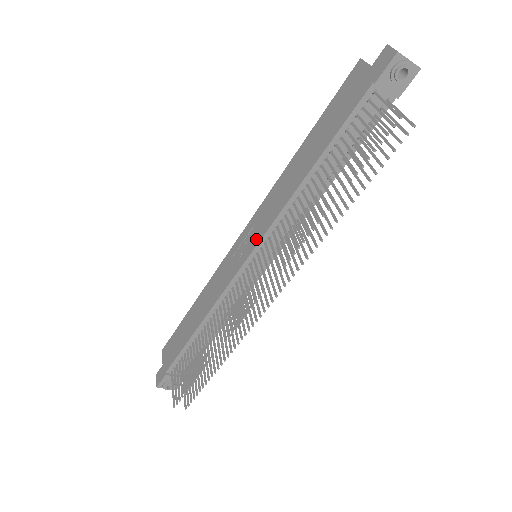
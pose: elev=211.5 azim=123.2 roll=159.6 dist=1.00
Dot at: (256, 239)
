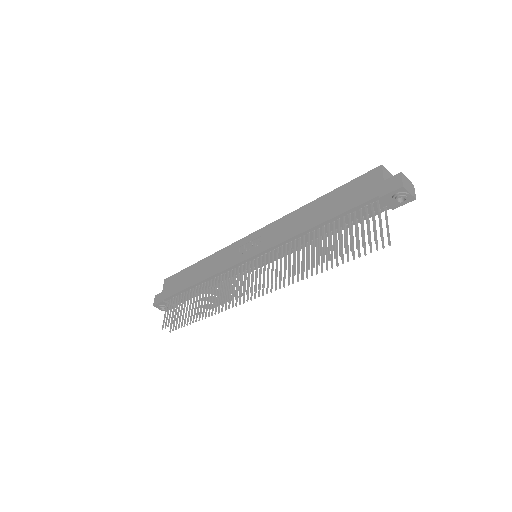
Dot at: (260, 248)
